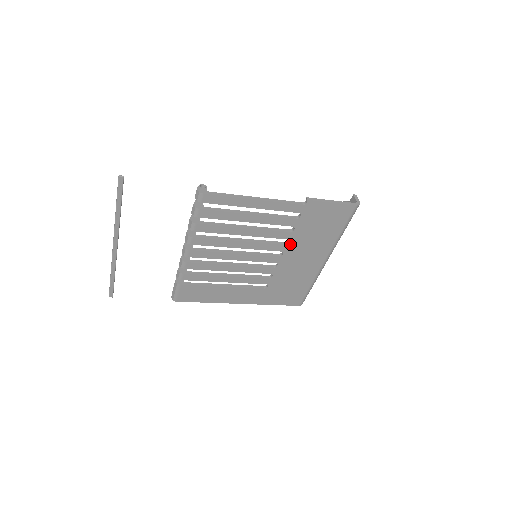
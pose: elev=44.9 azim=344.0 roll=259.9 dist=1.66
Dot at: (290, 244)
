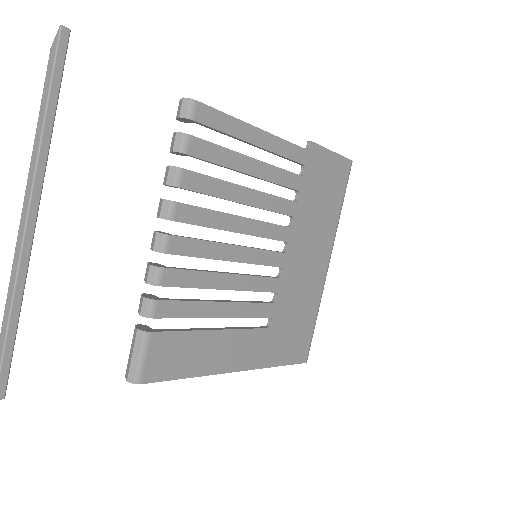
Dot at: (295, 227)
